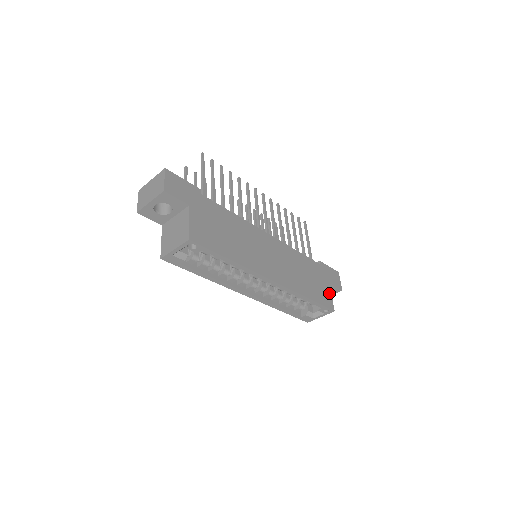
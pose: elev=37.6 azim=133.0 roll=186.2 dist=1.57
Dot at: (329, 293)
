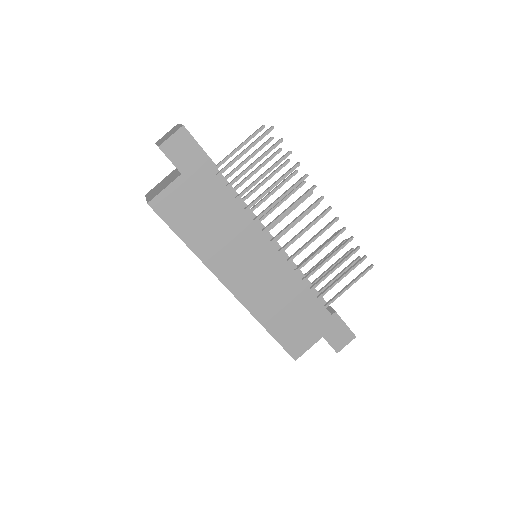
Dot at: (309, 344)
